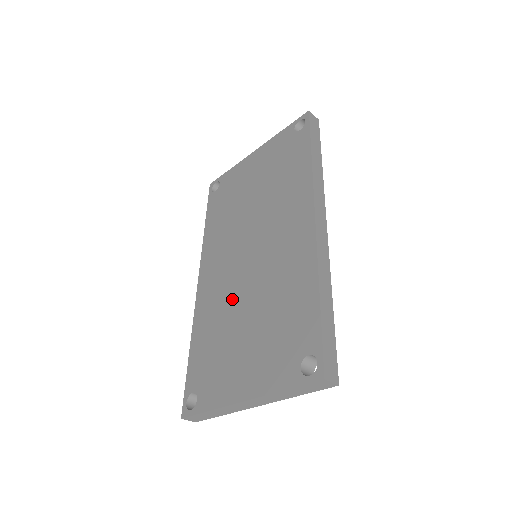
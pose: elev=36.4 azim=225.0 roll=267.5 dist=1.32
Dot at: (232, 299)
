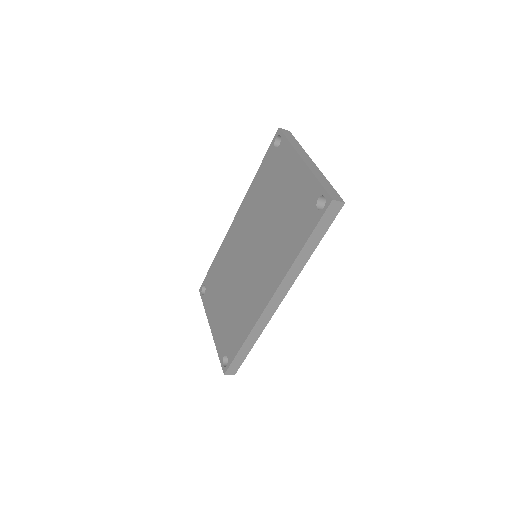
Dot at: (233, 269)
